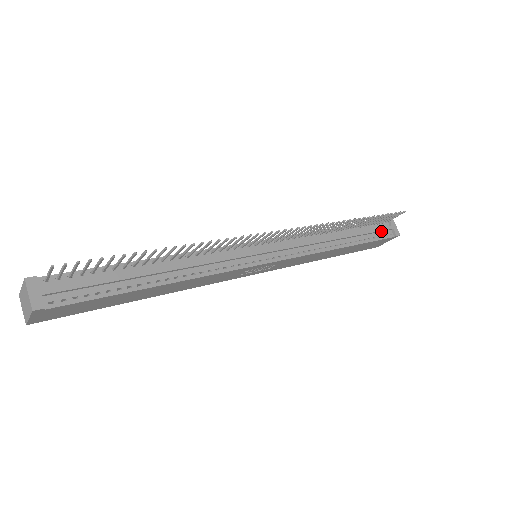
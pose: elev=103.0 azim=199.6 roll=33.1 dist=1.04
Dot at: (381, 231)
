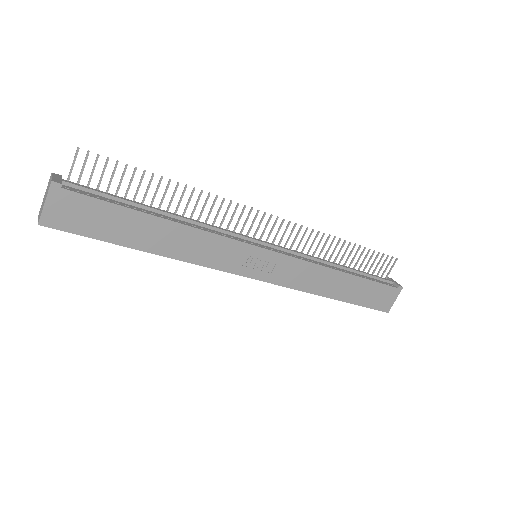
Dot at: (382, 280)
